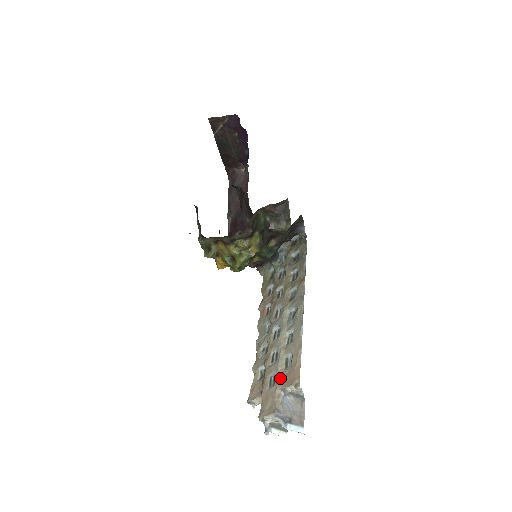
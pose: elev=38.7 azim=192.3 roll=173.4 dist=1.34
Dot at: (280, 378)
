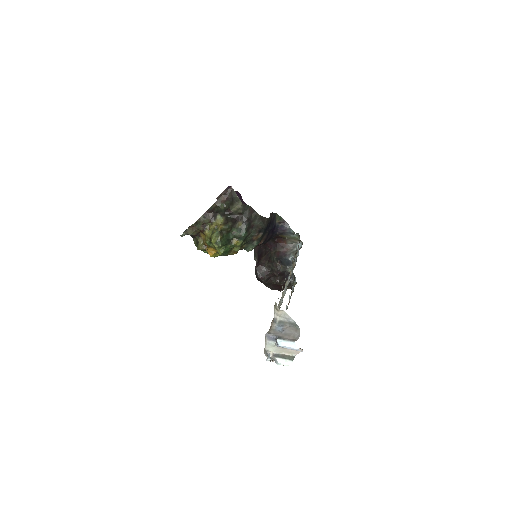
Dot at: occluded
